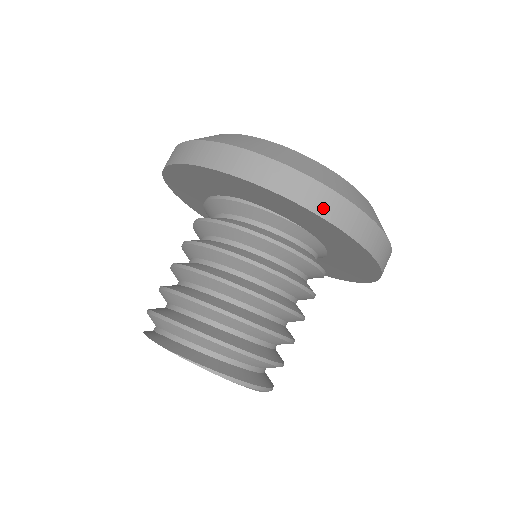
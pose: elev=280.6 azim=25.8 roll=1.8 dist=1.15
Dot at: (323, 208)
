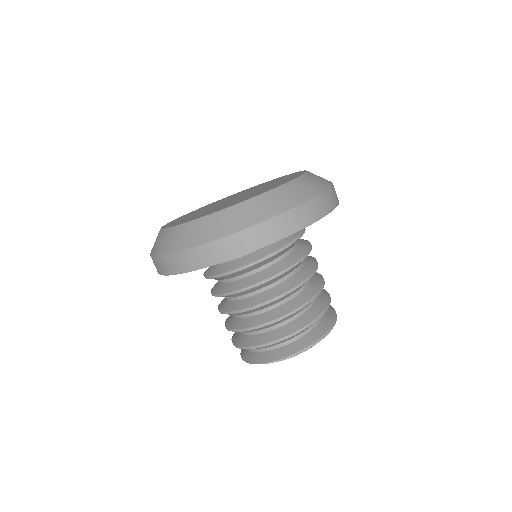
Dot at: (233, 251)
